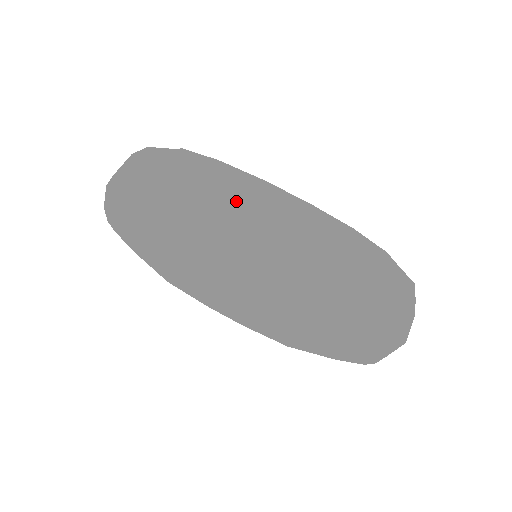
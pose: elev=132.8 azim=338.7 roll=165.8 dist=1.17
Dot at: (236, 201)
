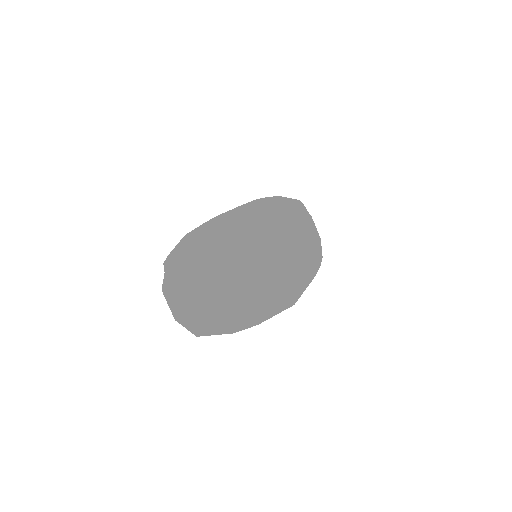
Dot at: (306, 237)
